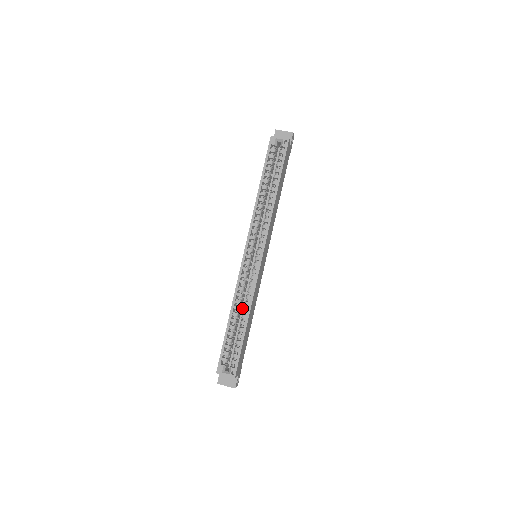
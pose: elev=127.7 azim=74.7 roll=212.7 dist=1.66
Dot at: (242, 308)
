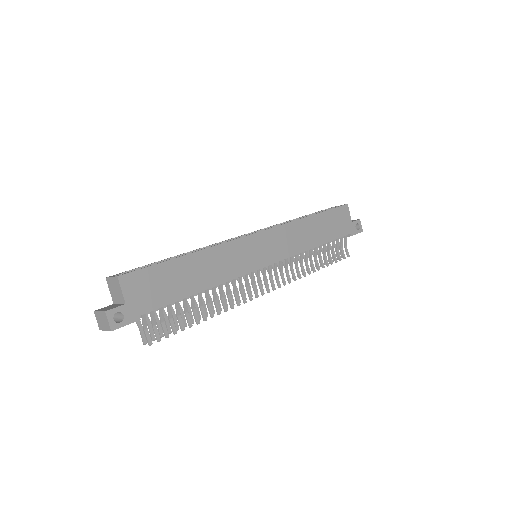
Dot at: occluded
